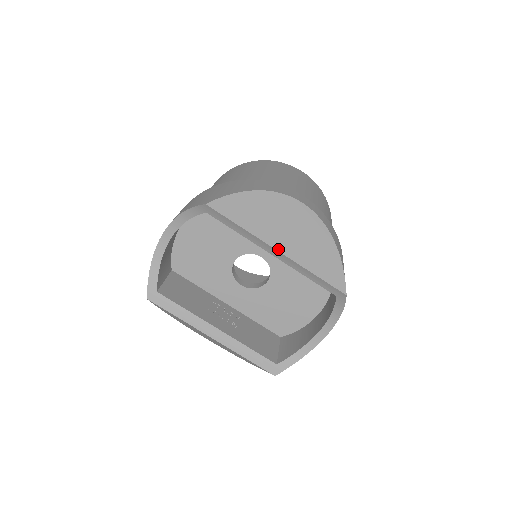
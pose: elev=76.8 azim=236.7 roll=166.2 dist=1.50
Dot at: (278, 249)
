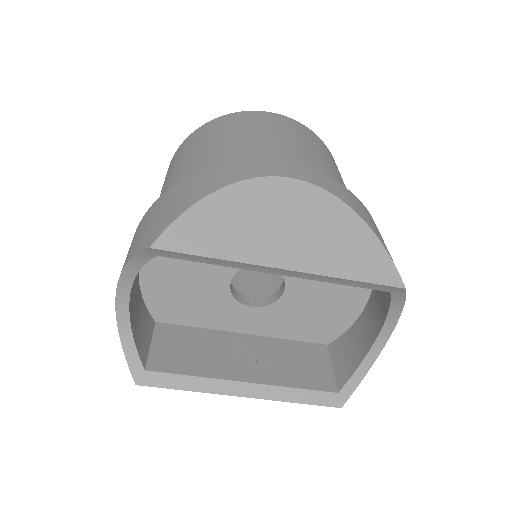
Dot at: (283, 266)
